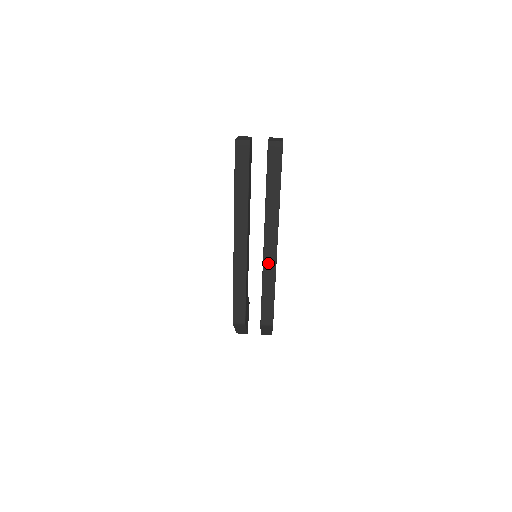
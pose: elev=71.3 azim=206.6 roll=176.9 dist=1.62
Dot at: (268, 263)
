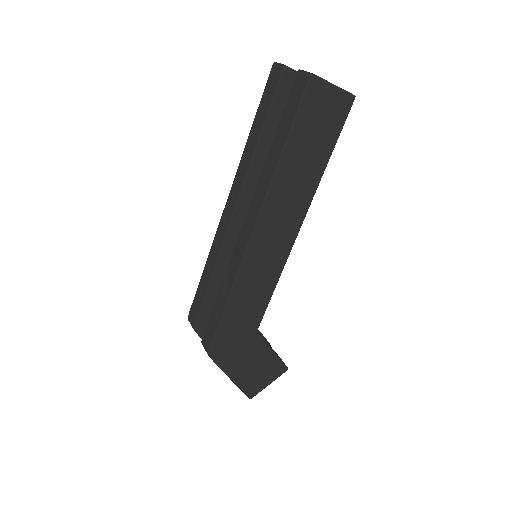
Dot at: (236, 257)
